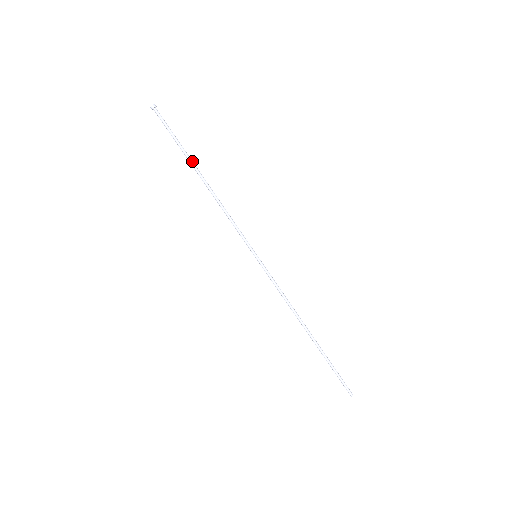
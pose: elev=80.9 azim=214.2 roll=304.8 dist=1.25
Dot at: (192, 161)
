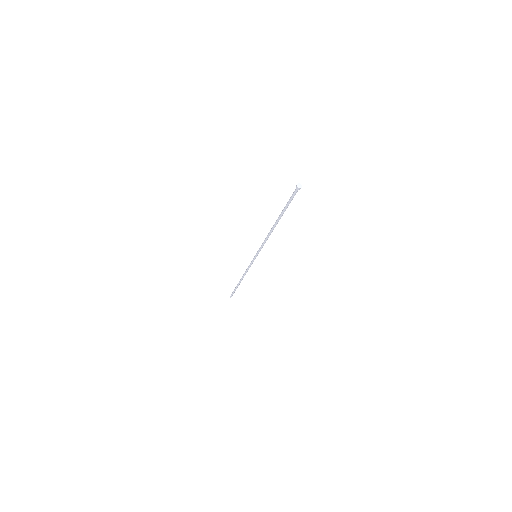
Dot at: (281, 216)
